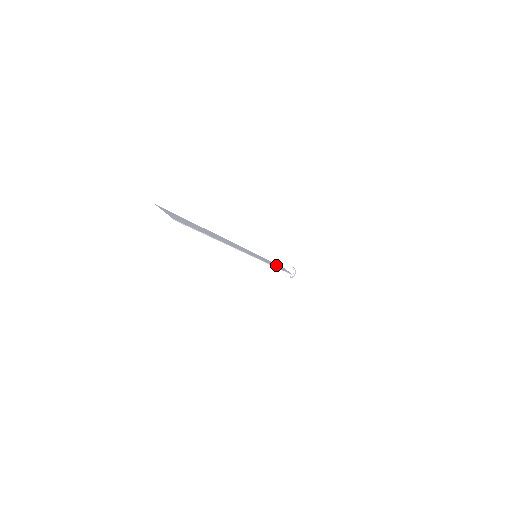
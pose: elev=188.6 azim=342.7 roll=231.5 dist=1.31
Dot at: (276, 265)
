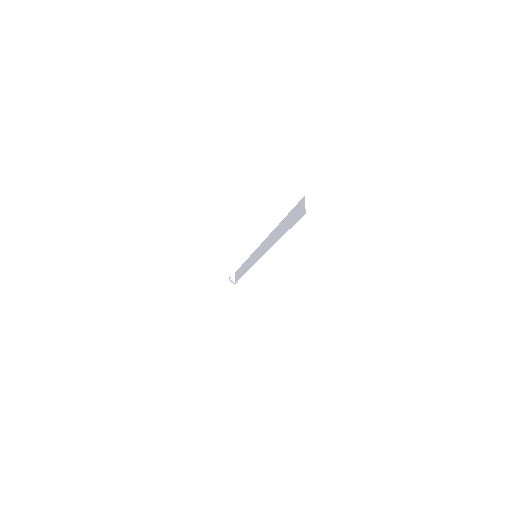
Dot at: (243, 269)
